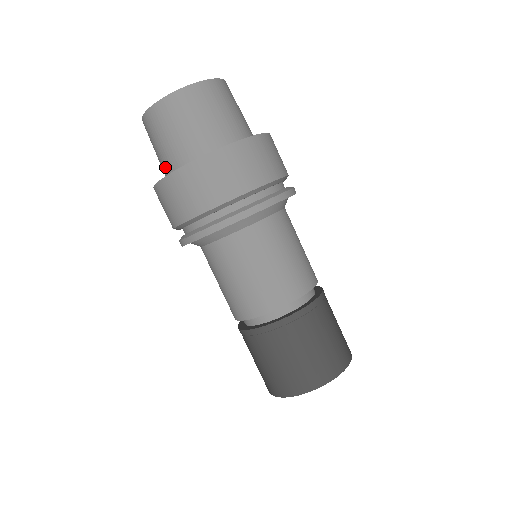
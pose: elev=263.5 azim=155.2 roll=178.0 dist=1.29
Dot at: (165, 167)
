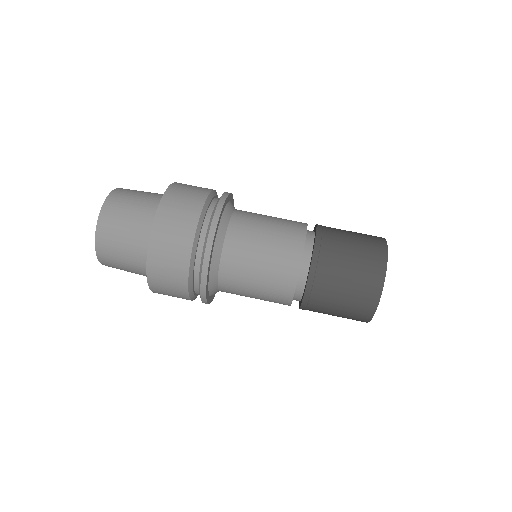
Dot at: (146, 225)
